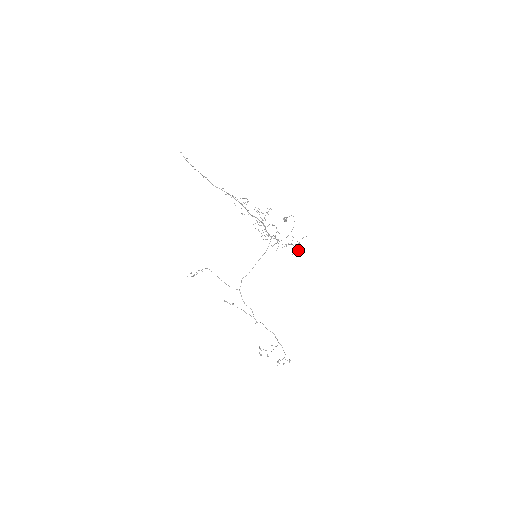
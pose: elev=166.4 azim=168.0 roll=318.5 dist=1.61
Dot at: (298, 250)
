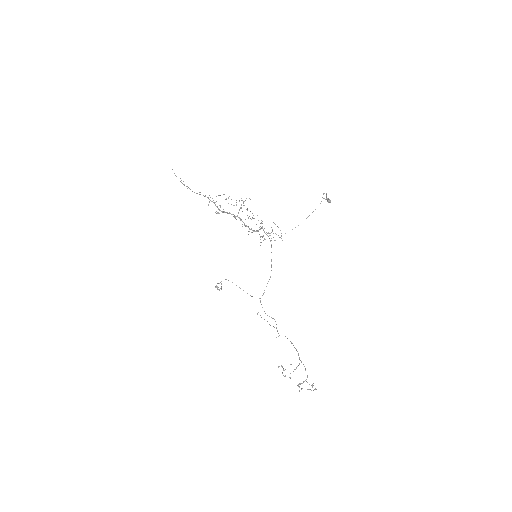
Dot at: occluded
